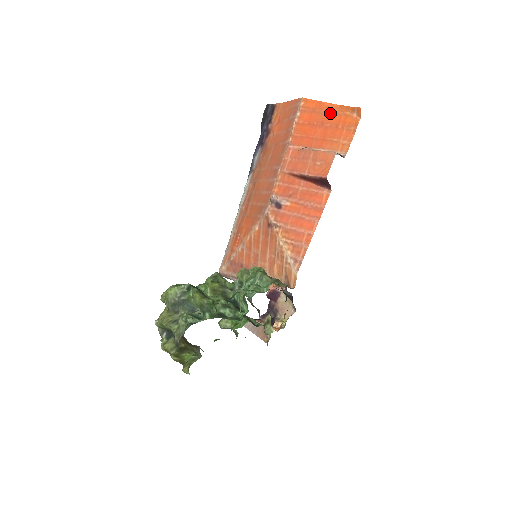
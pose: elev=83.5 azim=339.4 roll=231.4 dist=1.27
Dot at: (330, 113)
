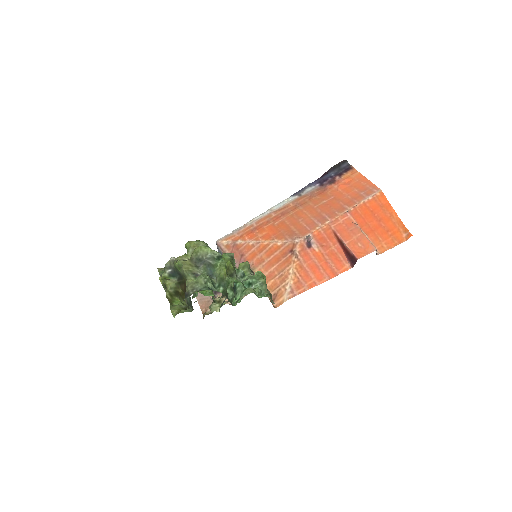
Dot at: (390, 218)
